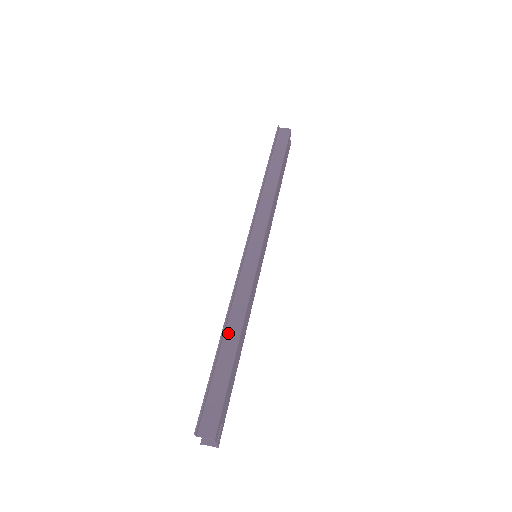
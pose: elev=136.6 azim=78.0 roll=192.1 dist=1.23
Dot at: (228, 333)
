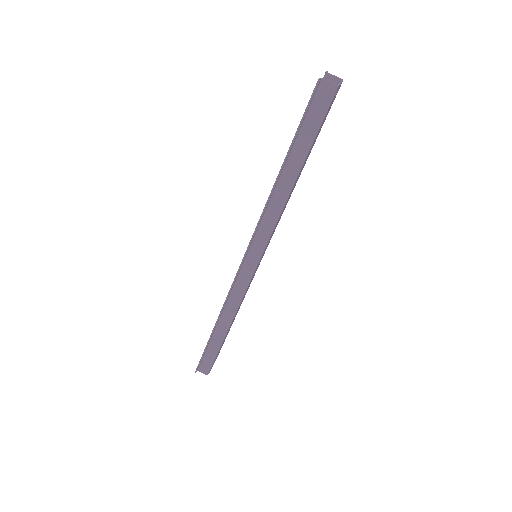
Dot at: (220, 324)
